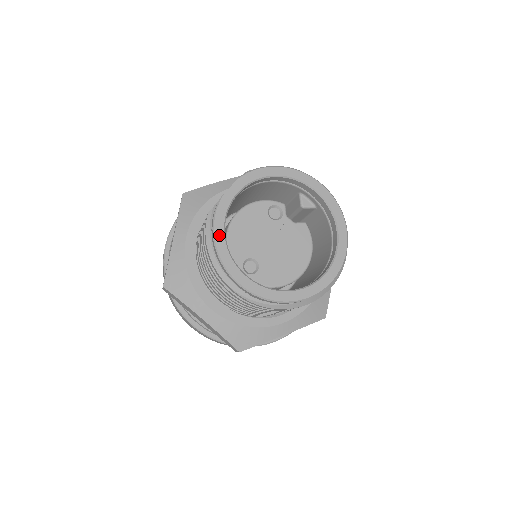
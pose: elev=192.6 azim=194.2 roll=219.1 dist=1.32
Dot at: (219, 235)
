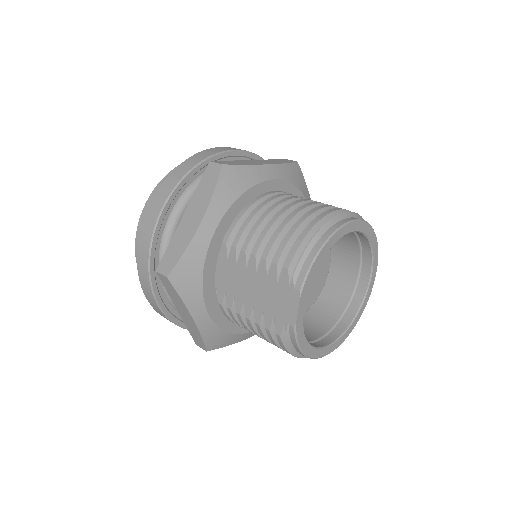
Dot at: (306, 349)
